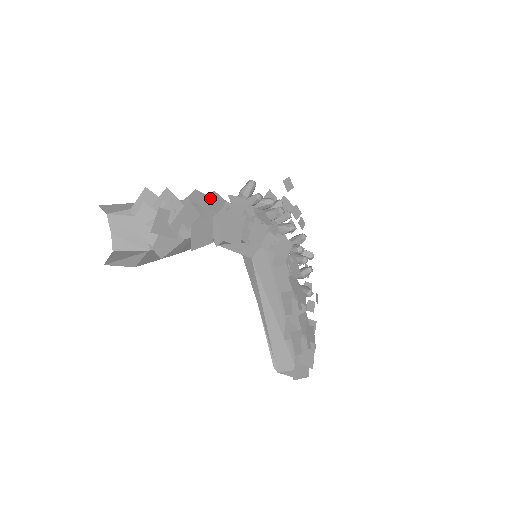
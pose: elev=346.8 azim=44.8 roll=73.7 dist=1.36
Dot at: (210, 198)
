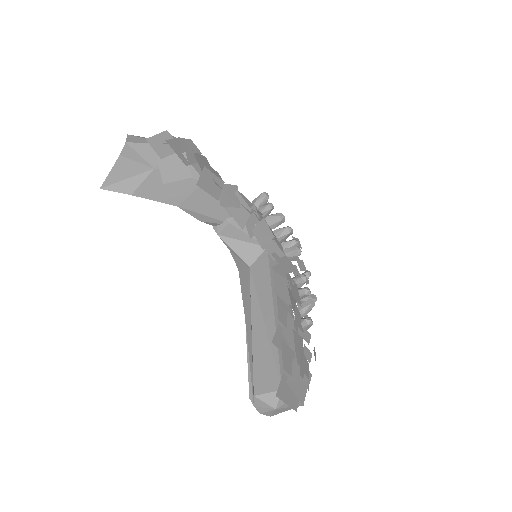
Dot at: occluded
